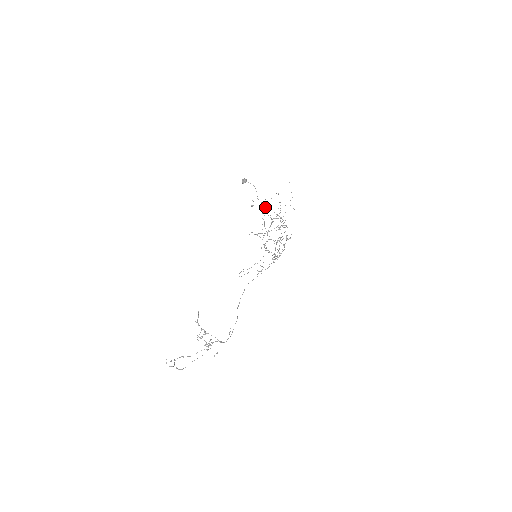
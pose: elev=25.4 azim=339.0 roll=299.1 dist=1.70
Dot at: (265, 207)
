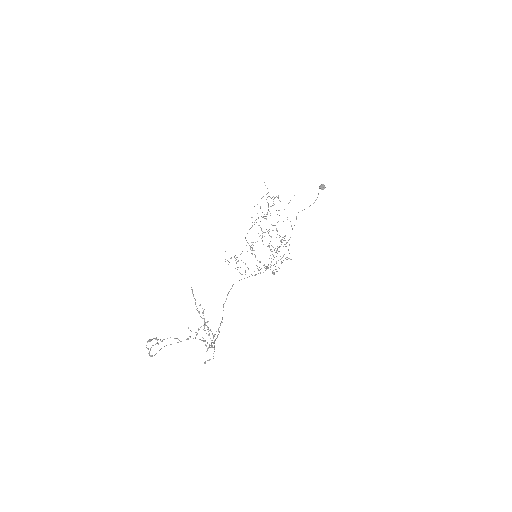
Dot at: (273, 205)
